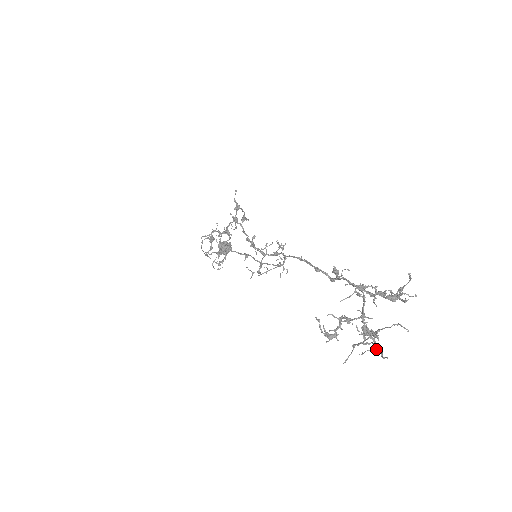
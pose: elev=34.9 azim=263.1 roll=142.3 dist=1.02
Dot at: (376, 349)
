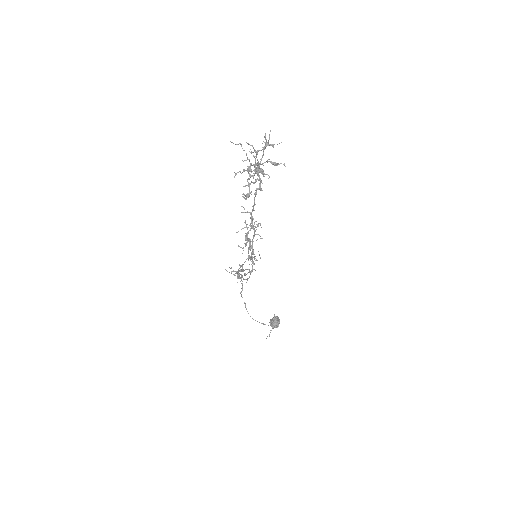
Dot at: (259, 170)
